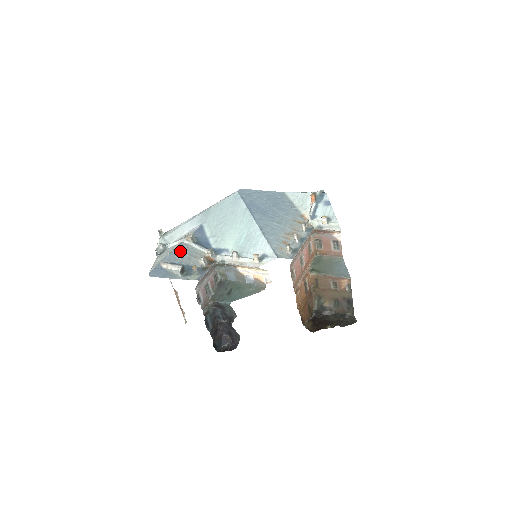
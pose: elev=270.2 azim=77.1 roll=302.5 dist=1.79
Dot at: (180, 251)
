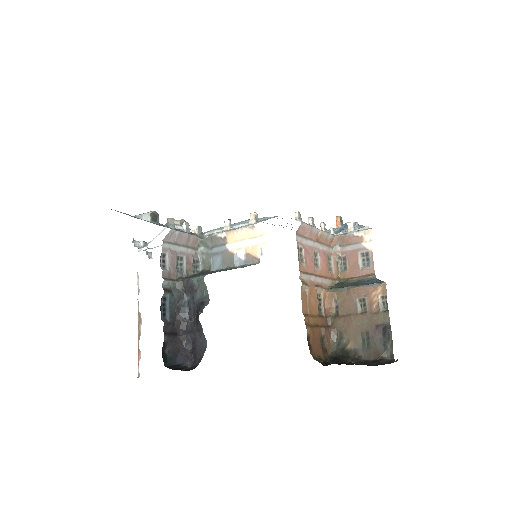
Dot at: (161, 224)
